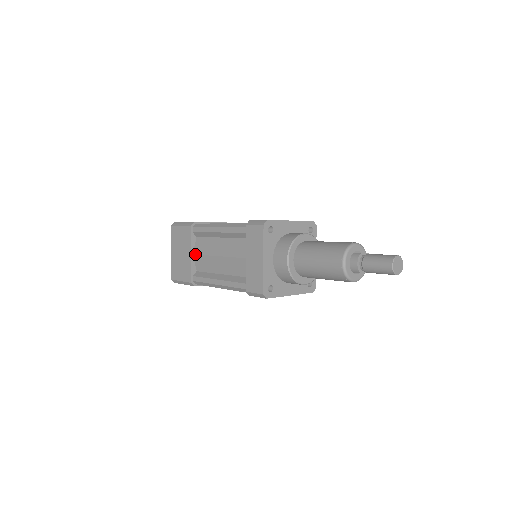
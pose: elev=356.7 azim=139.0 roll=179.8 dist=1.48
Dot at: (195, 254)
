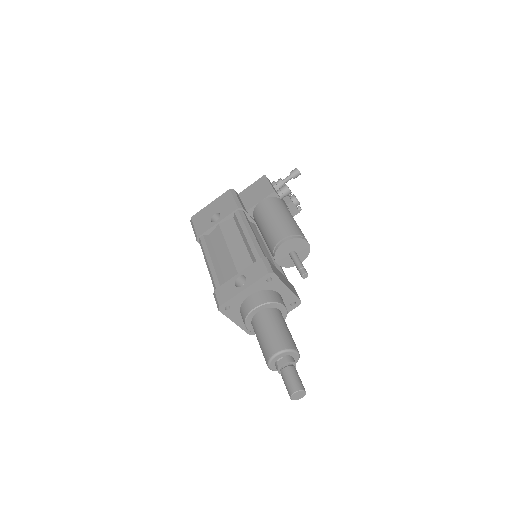
Dot at: occluded
